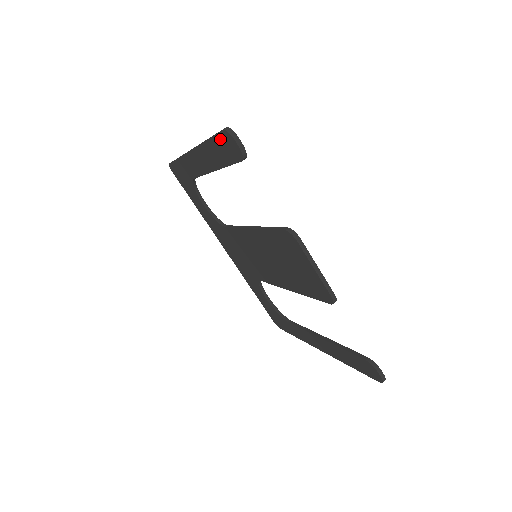
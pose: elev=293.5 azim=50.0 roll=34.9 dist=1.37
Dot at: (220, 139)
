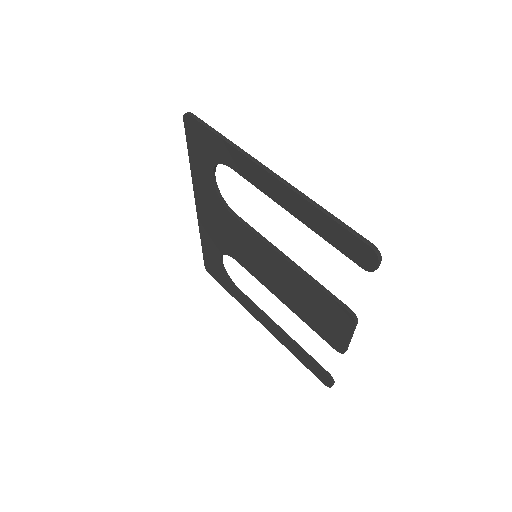
Dot at: (353, 239)
